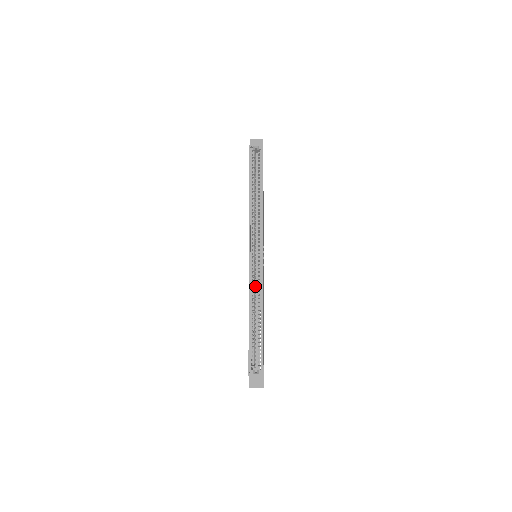
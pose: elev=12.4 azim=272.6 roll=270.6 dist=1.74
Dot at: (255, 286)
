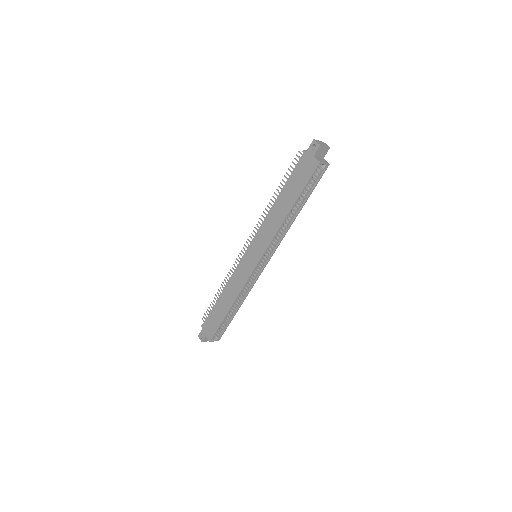
Dot at: occluded
